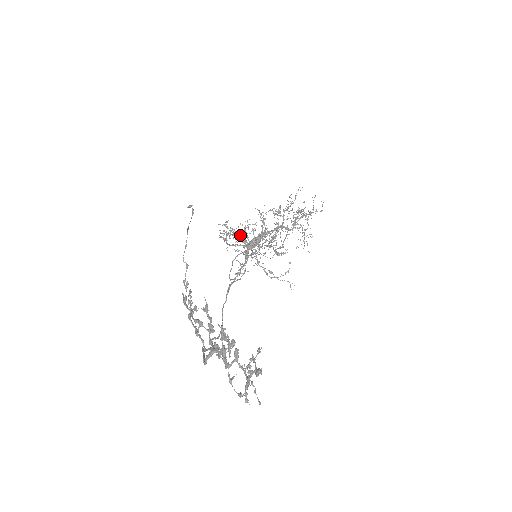
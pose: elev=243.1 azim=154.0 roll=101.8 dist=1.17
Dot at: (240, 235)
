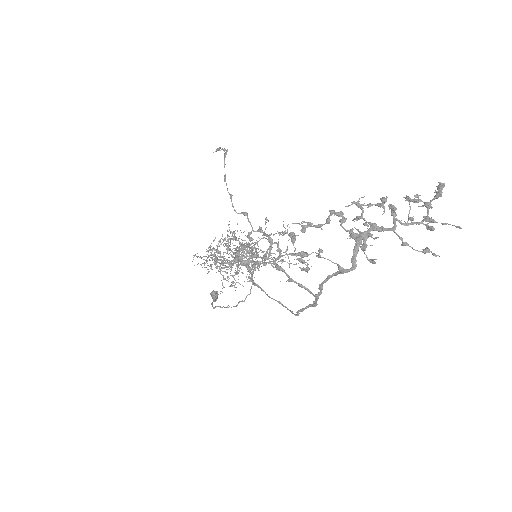
Dot at: (217, 261)
